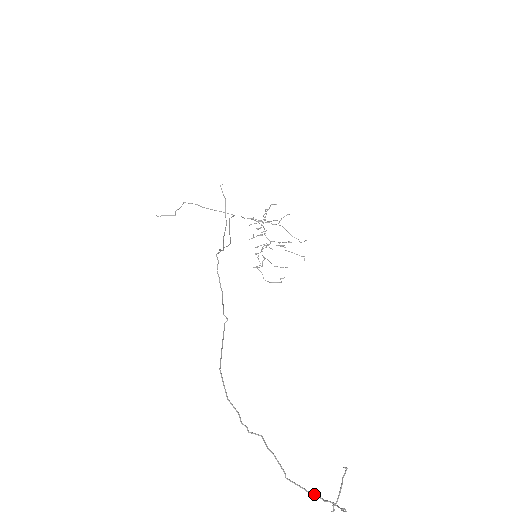
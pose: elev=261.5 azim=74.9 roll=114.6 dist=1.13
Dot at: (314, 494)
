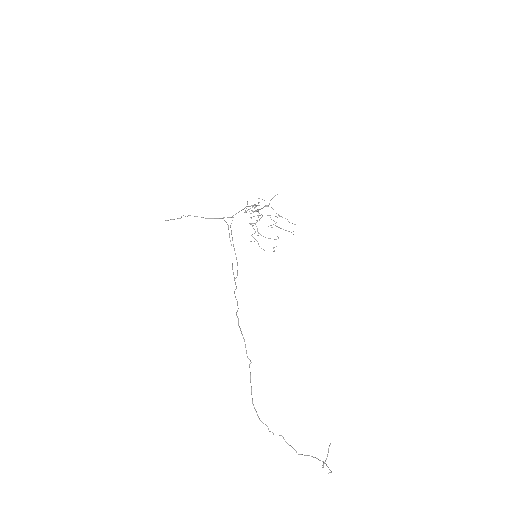
Dot at: (313, 457)
